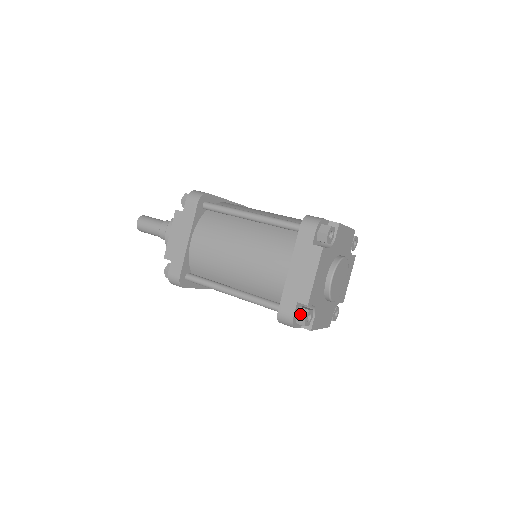
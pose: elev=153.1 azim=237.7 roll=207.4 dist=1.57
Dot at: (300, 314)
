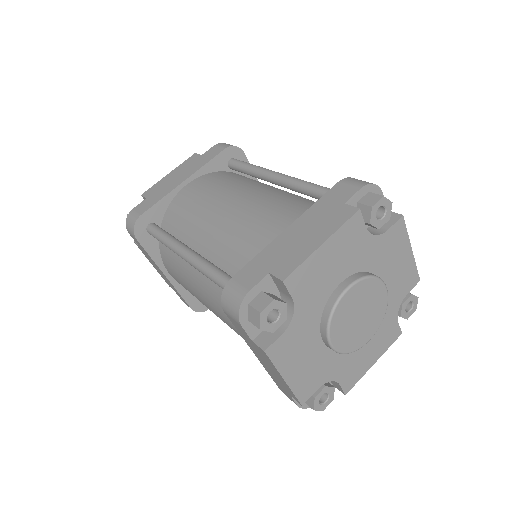
Dot at: (306, 401)
